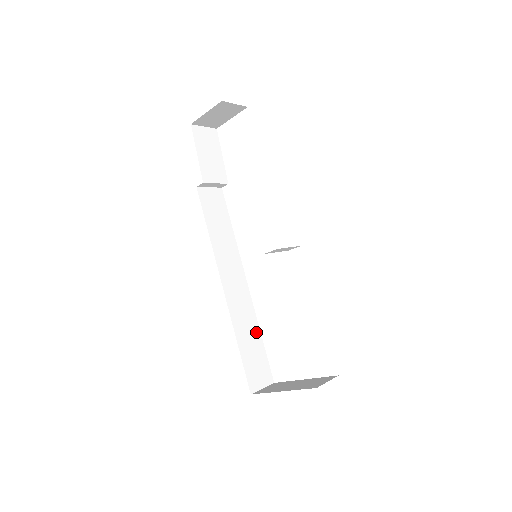
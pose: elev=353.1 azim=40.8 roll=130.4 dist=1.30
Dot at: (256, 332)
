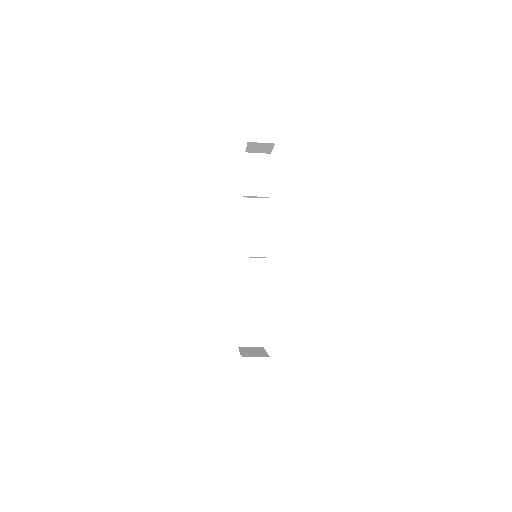
Dot at: (260, 308)
